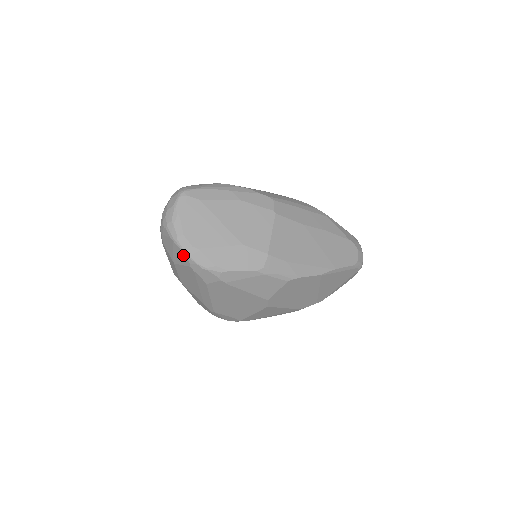
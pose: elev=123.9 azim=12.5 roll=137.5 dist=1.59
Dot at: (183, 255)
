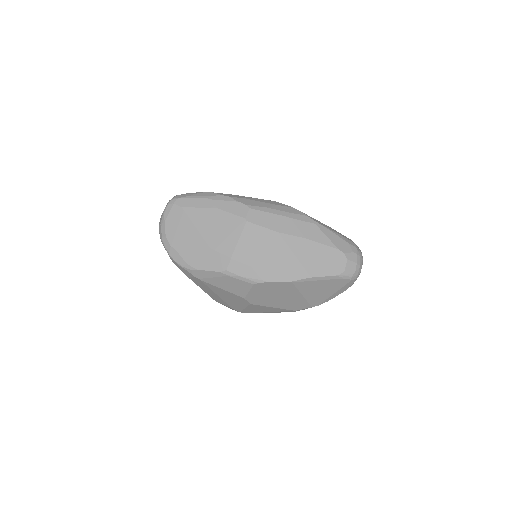
Dot at: (167, 252)
